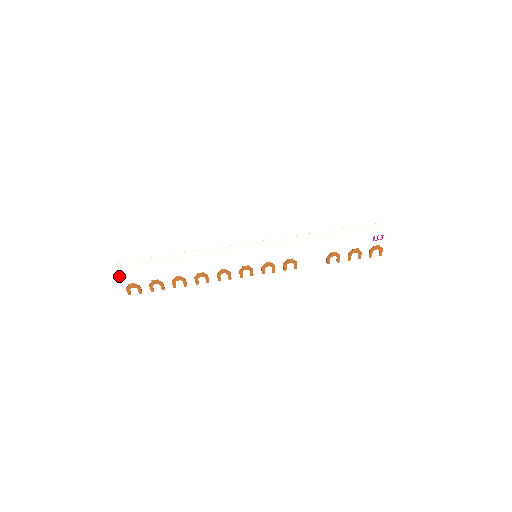
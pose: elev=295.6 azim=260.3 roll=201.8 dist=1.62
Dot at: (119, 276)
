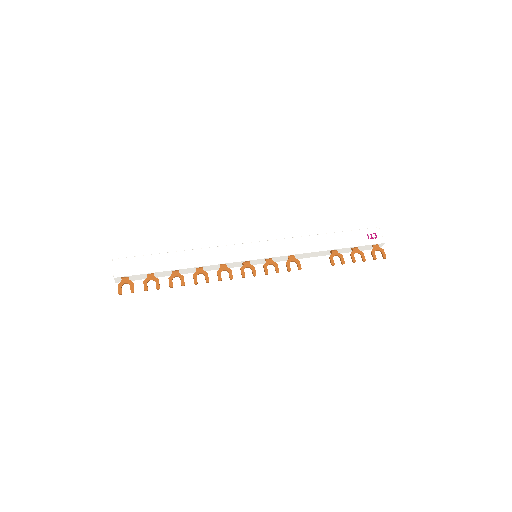
Dot at: (114, 266)
